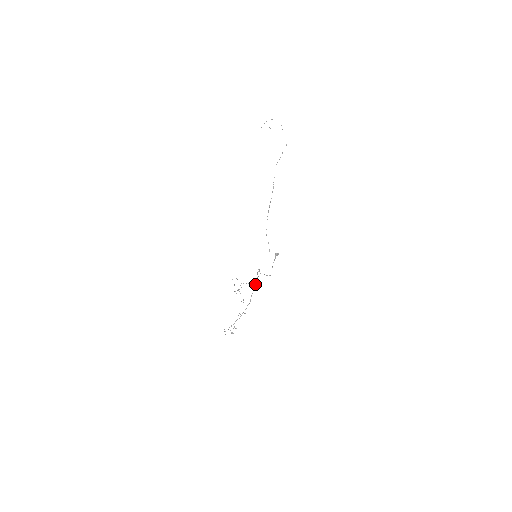
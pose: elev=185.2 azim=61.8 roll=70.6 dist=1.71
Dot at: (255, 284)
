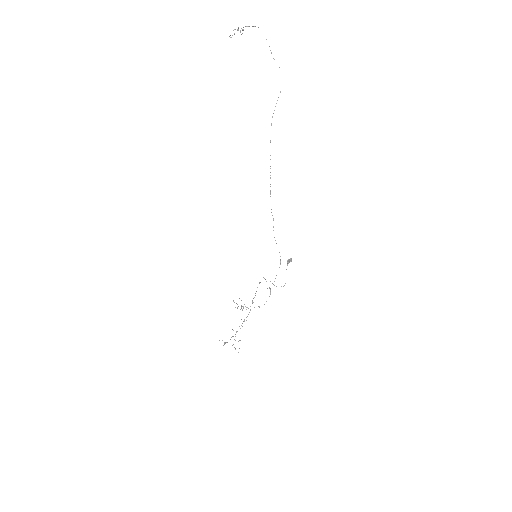
Dot at: (257, 287)
